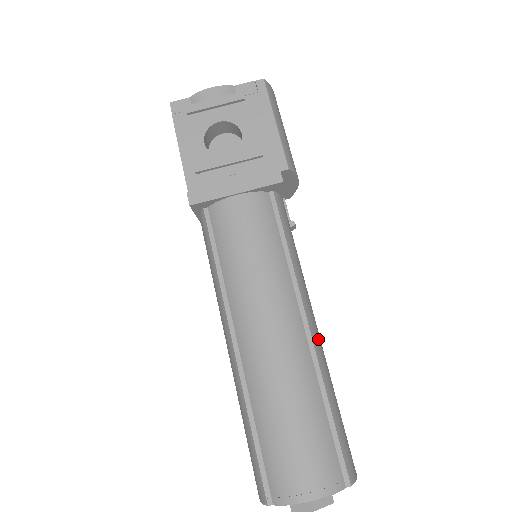
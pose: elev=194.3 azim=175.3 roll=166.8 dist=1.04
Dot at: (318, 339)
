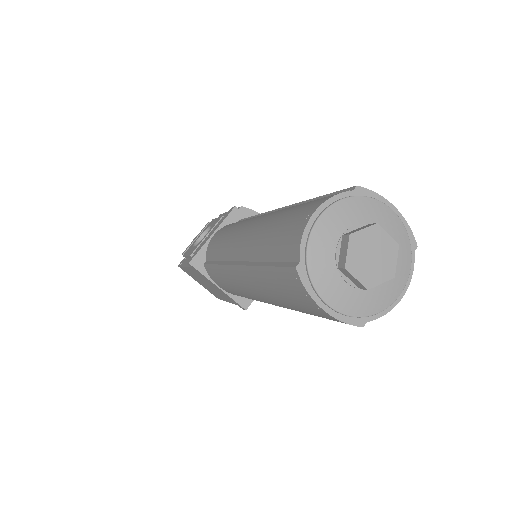
Dot at: occluded
